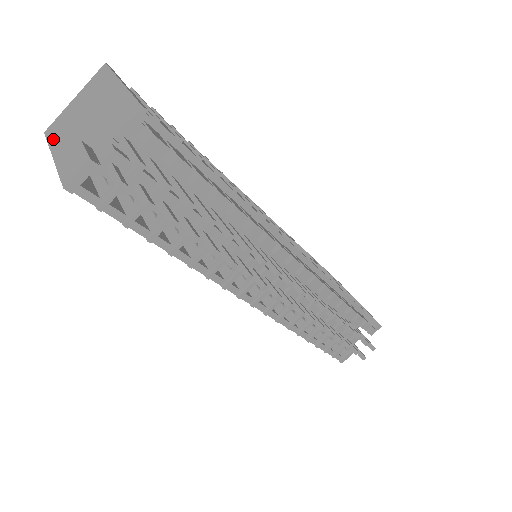
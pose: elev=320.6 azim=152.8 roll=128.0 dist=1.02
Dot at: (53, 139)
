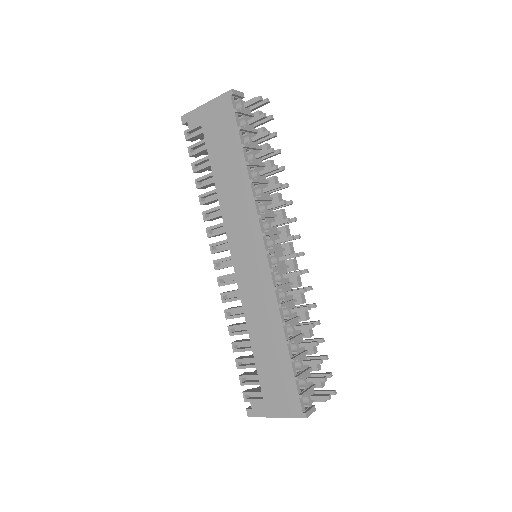
Dot at: (196, 110)
